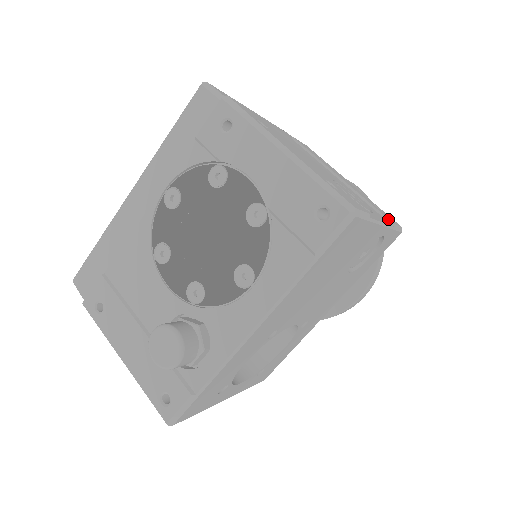
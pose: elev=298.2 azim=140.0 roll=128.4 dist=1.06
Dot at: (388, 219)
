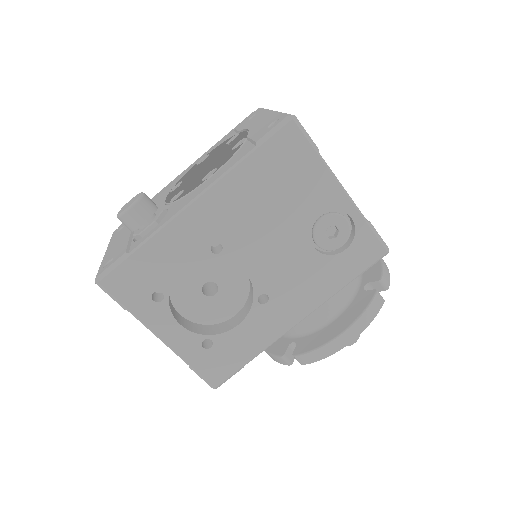
Dot at: (367, 220)
